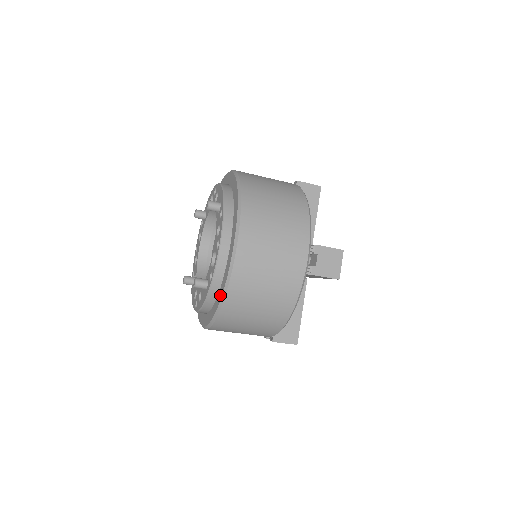
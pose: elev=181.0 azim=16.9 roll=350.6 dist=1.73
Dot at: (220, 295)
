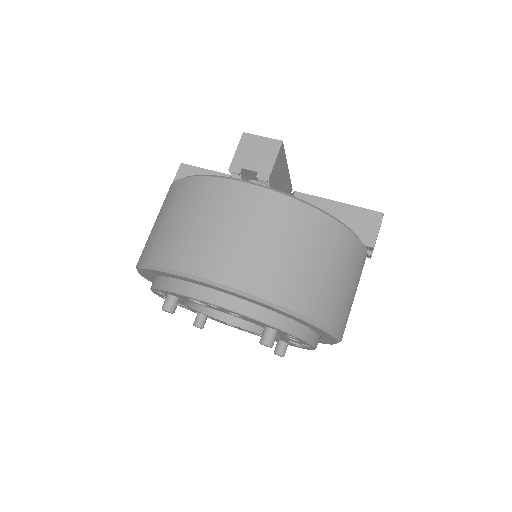
Dot at: occluded
